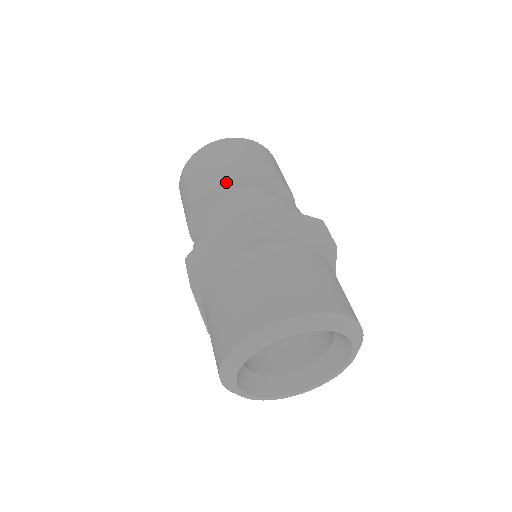
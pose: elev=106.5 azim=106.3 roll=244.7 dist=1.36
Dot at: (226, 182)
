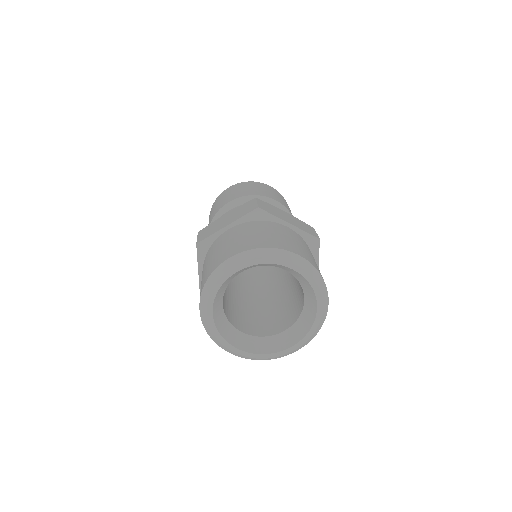
Dot at: (245, 197)
